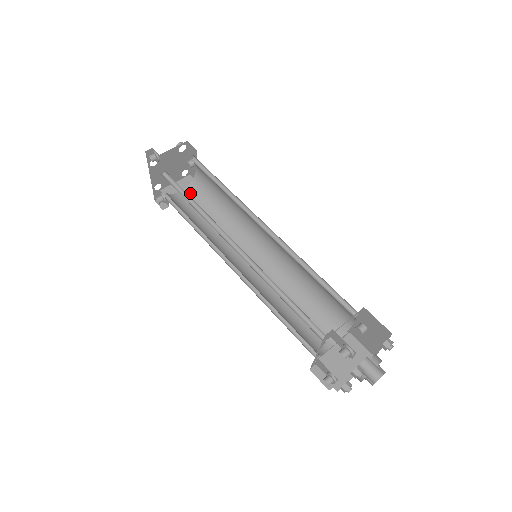
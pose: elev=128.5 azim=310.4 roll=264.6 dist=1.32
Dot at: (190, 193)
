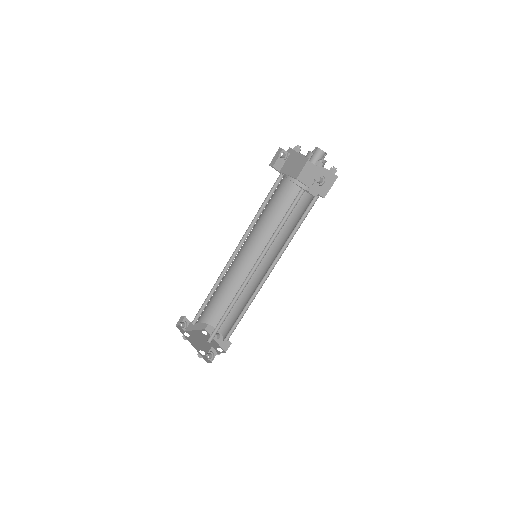
Dot at: occluded
